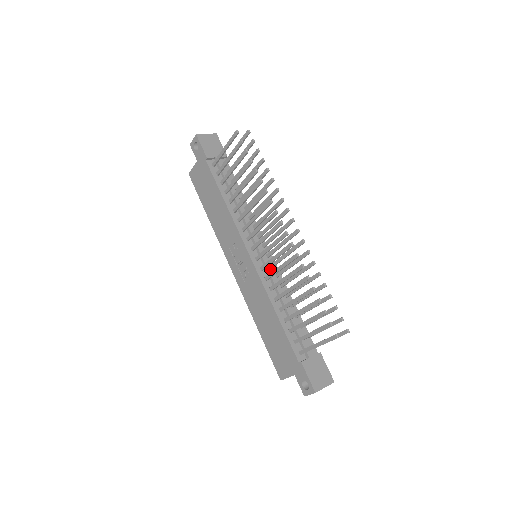
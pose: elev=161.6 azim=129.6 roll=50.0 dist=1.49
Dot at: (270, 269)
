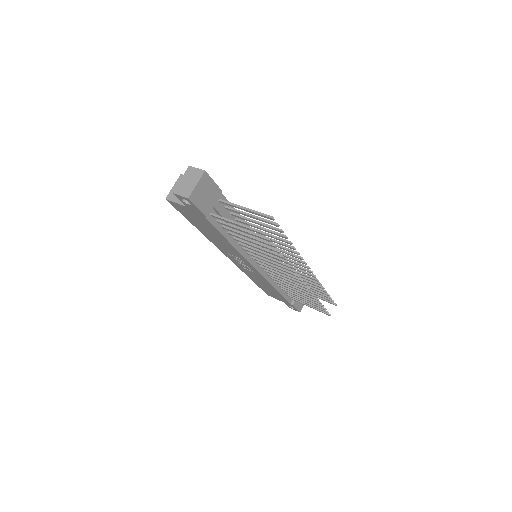
Dot at: occluded
